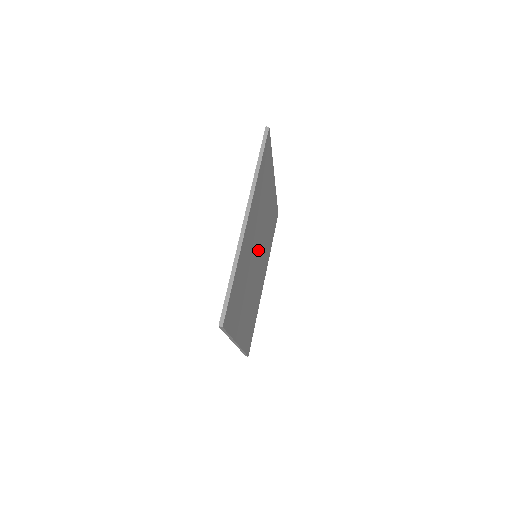
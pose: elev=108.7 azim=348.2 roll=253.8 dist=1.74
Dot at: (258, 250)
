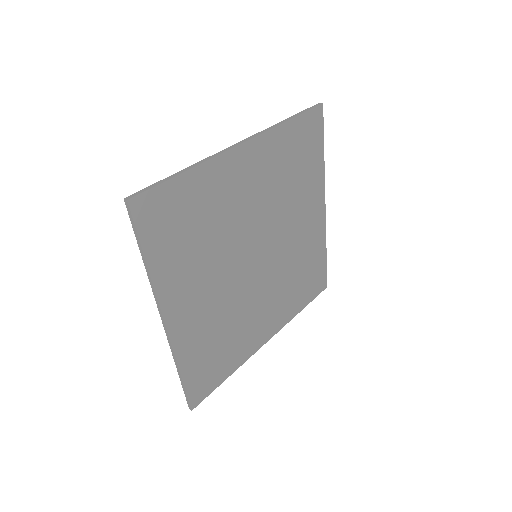
Dot at: (262, 250)
